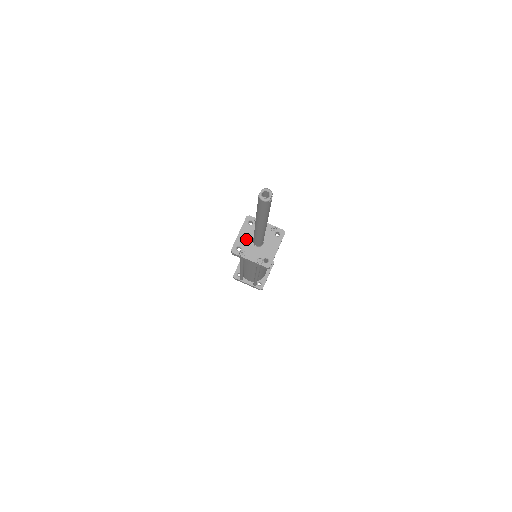
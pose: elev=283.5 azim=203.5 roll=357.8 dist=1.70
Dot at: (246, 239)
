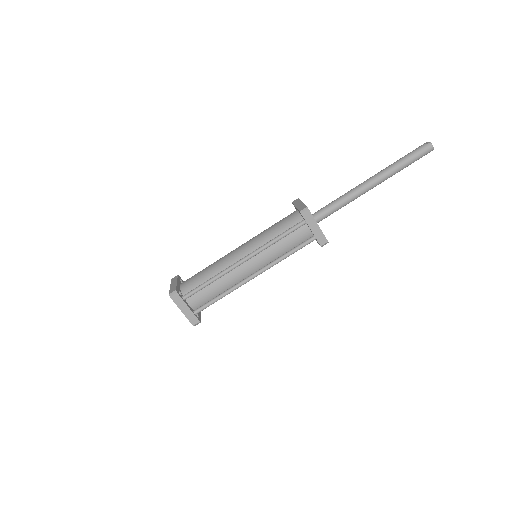
Dot at: occluded
